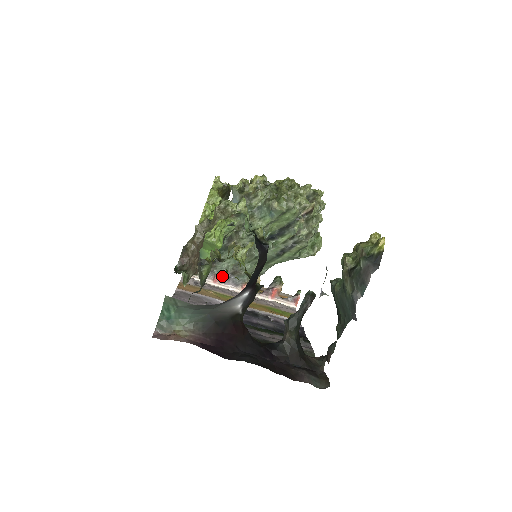
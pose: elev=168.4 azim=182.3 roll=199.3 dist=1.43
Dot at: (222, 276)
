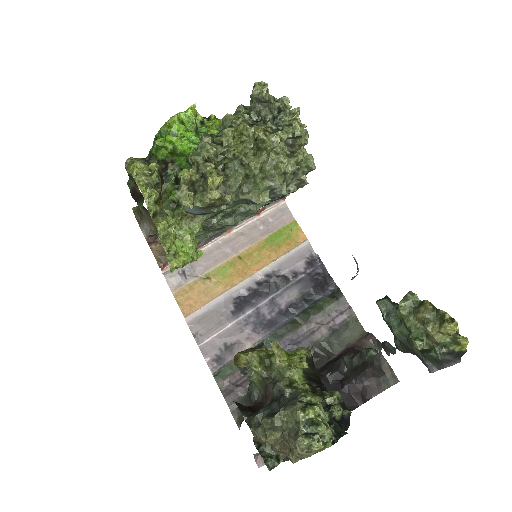
Dot at: (202, 242)
